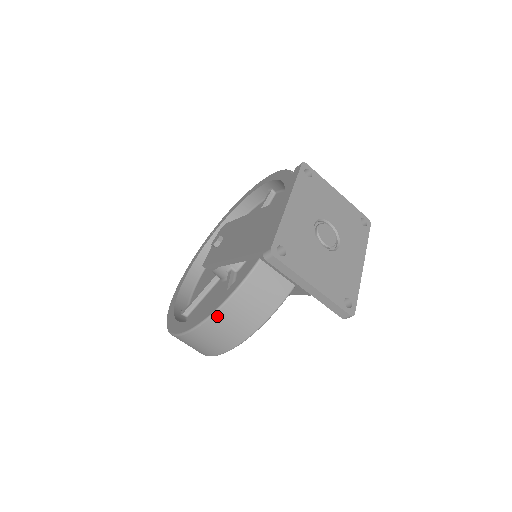
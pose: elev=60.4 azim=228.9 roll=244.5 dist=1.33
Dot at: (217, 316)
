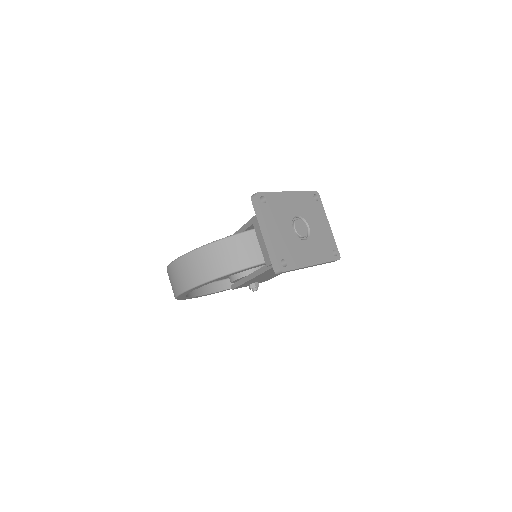
Dot at: (203, 250)
